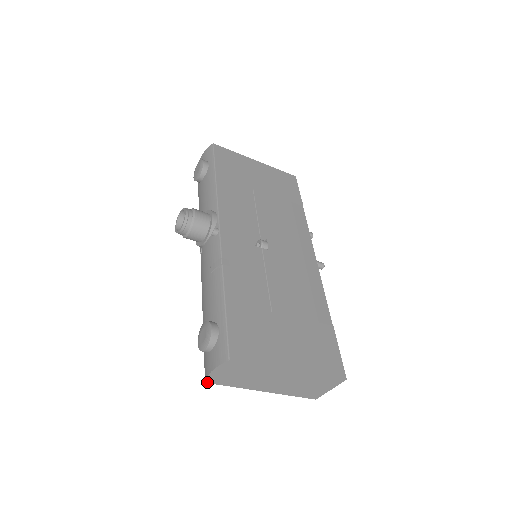
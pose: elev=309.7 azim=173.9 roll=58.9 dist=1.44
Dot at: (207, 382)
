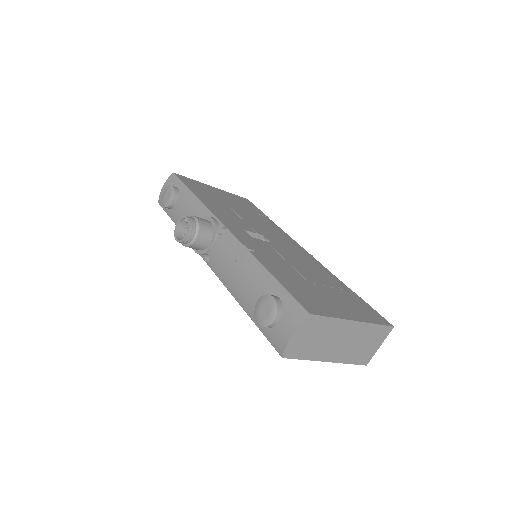
Dot at: (284, 357)
